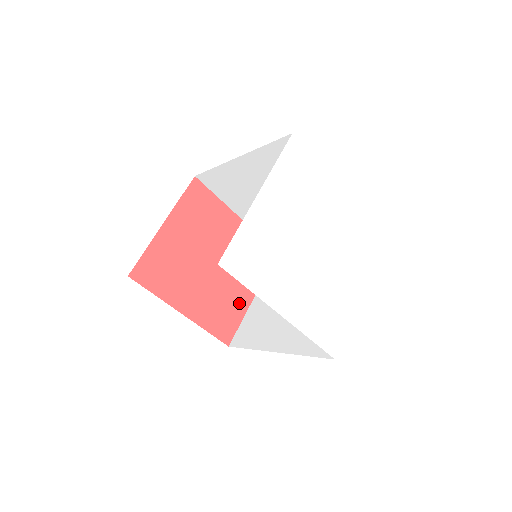
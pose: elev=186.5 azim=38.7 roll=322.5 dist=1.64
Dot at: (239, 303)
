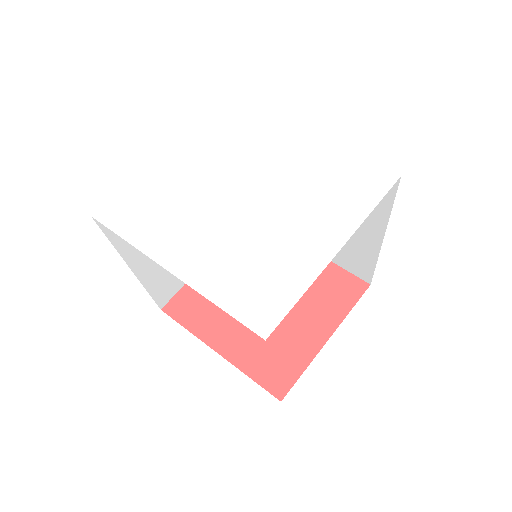
Dot at: (302, 346)
